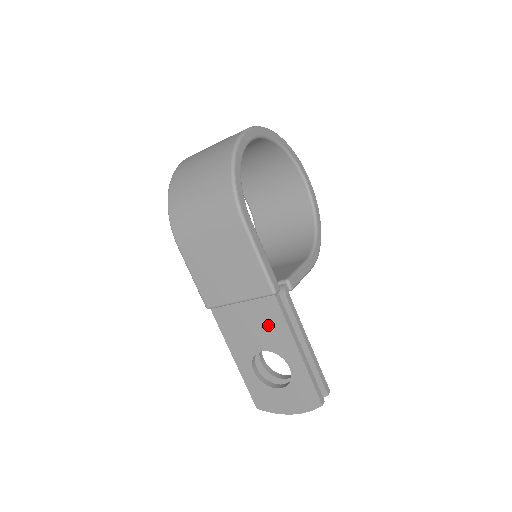
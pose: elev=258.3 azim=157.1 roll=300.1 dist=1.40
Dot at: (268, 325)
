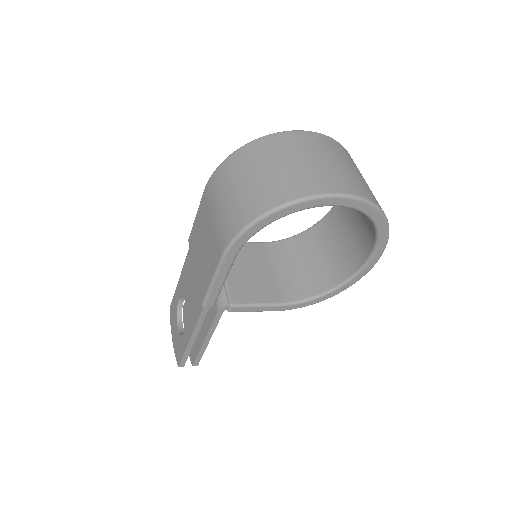
Dot at: (194, 304)
